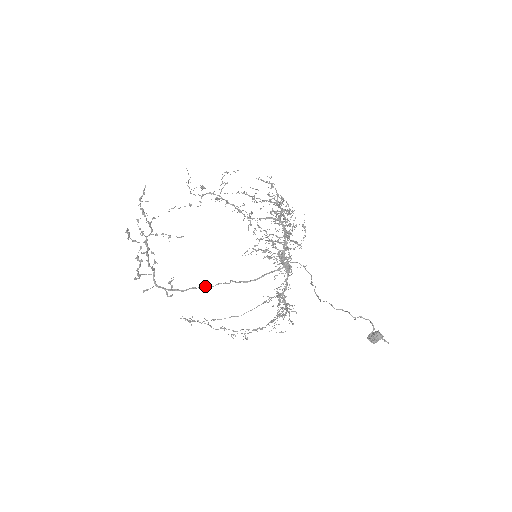
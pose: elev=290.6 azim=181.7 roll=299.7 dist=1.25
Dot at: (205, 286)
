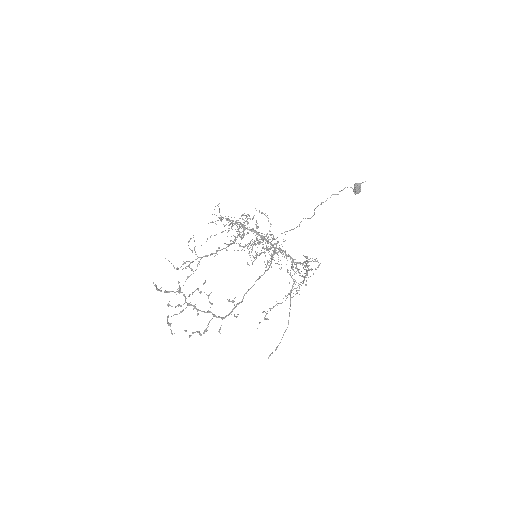
Dot at: (250, 288)
